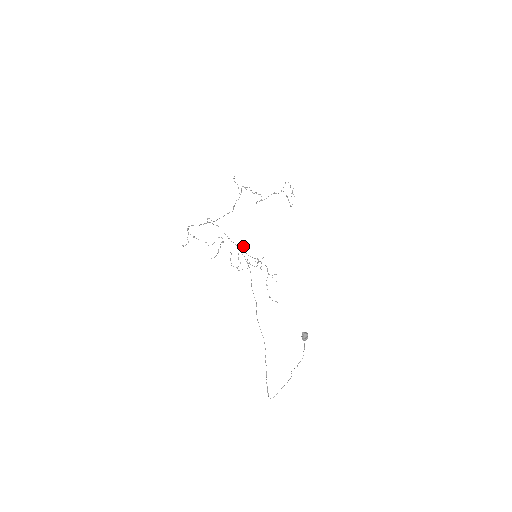
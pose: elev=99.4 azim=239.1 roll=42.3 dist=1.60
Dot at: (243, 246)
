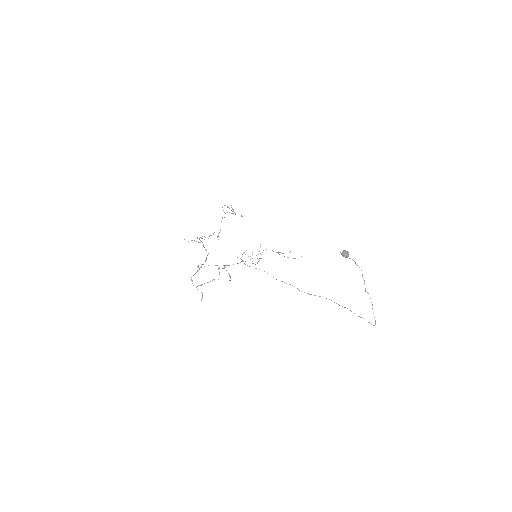
Dot at: occluded
